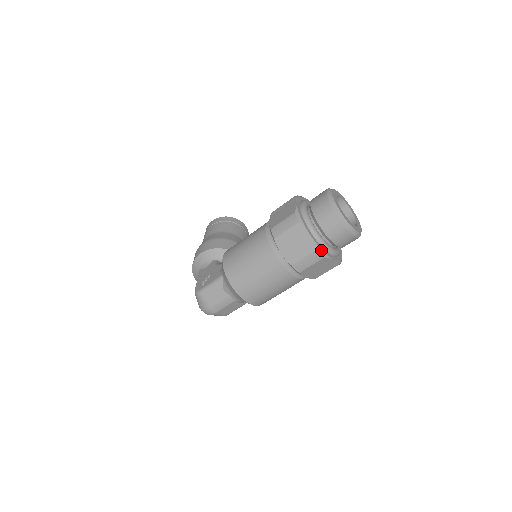
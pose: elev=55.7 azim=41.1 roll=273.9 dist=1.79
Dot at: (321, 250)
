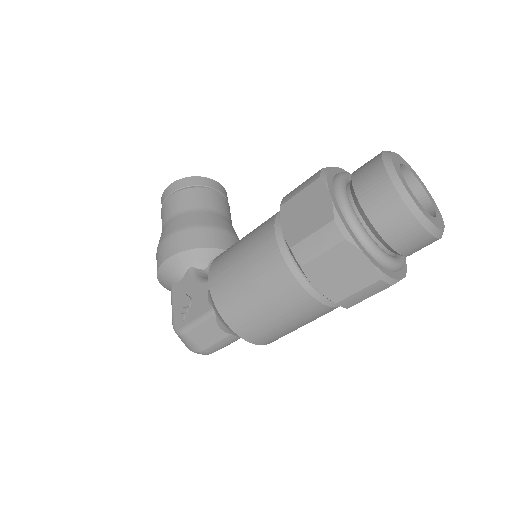
Dot at: (387, 277)
